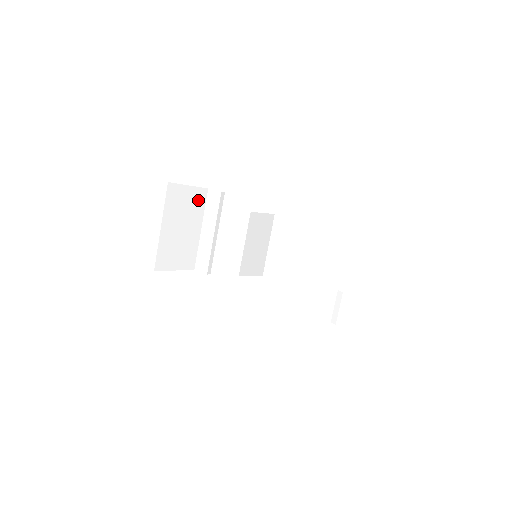
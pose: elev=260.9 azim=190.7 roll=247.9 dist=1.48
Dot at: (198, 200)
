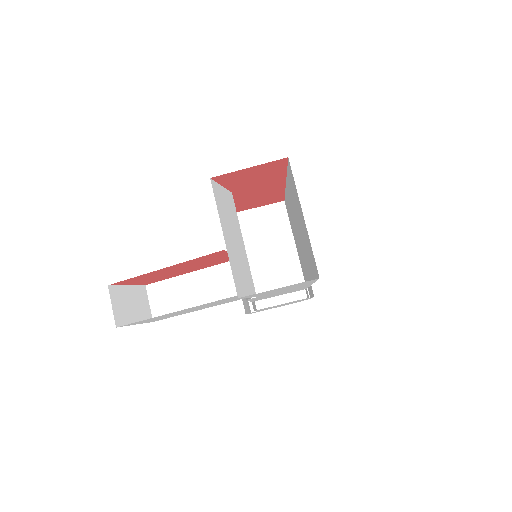
Dot at: occluded
